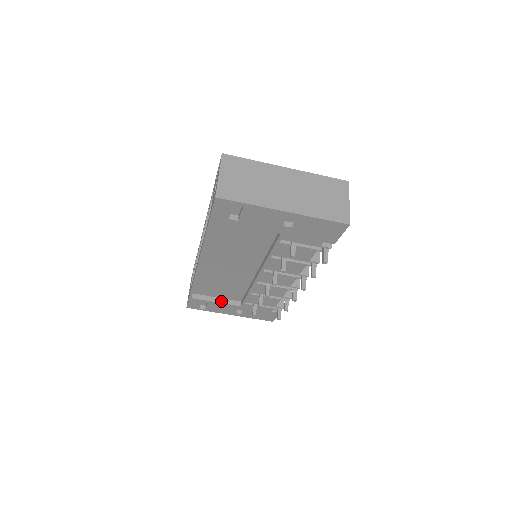
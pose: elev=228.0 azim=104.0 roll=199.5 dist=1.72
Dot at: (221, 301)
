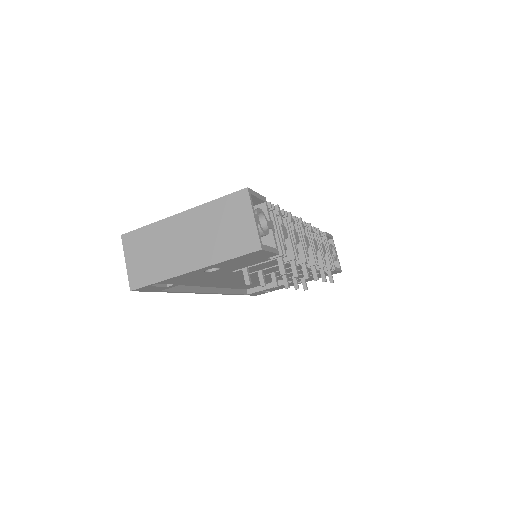
Dot at: occluded
